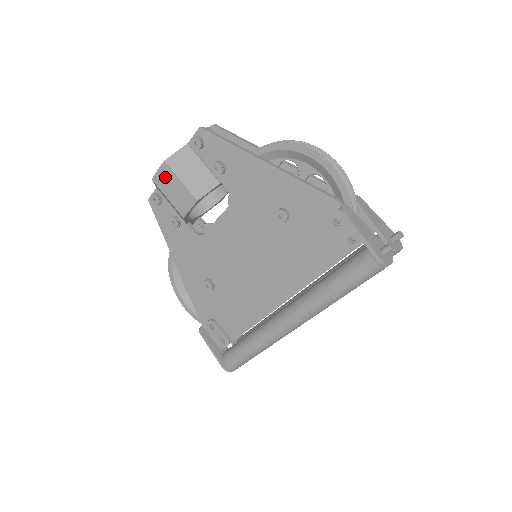
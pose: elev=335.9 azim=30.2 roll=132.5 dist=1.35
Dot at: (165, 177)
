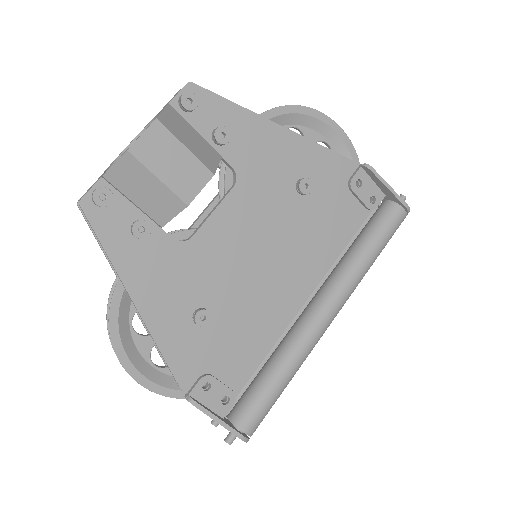
Dot at: (157, 144)
